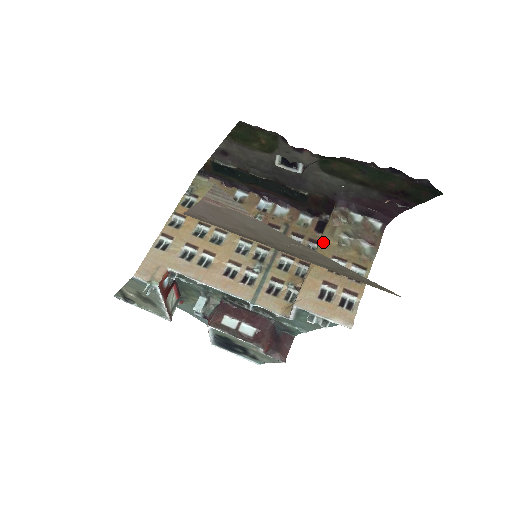
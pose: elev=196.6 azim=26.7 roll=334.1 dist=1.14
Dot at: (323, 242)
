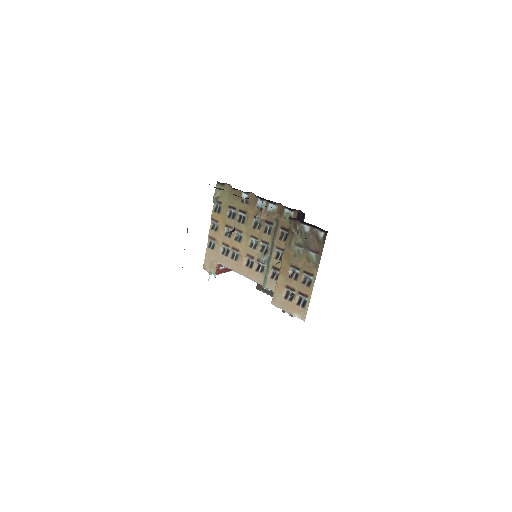
Dot at: (285, 252)
